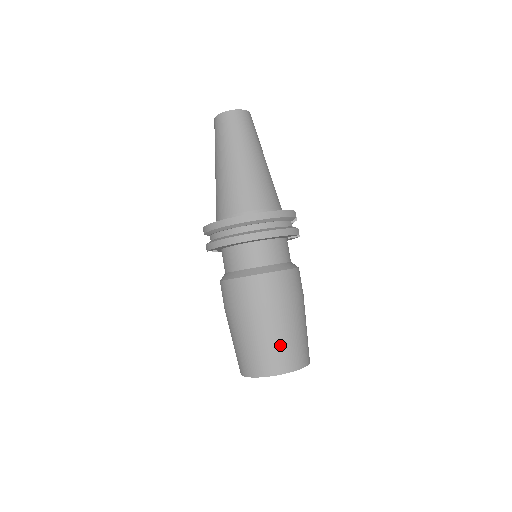
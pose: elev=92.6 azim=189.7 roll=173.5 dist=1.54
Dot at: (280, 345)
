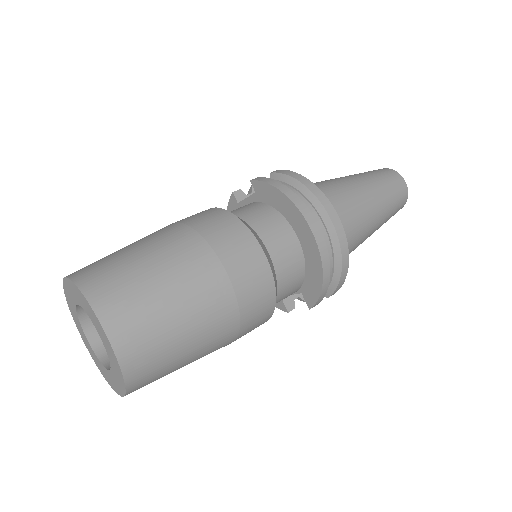
Dot at: (168, 331)
